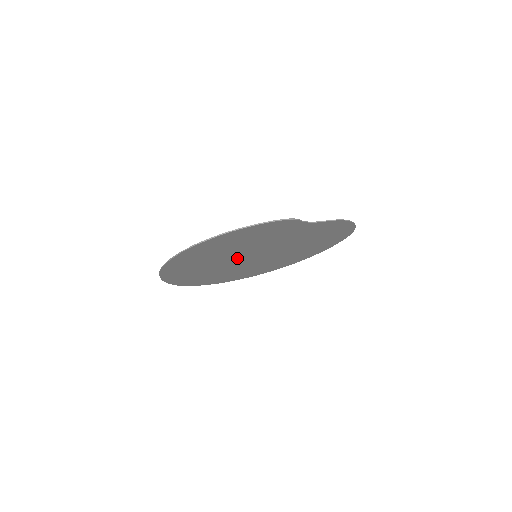
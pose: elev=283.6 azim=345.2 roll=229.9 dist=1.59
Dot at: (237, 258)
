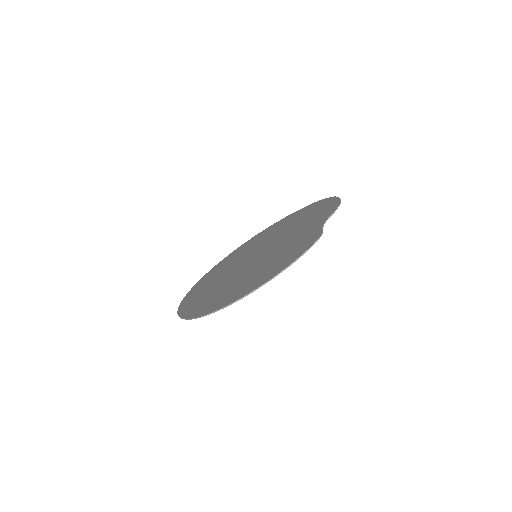
Dot at: (245, 268)
